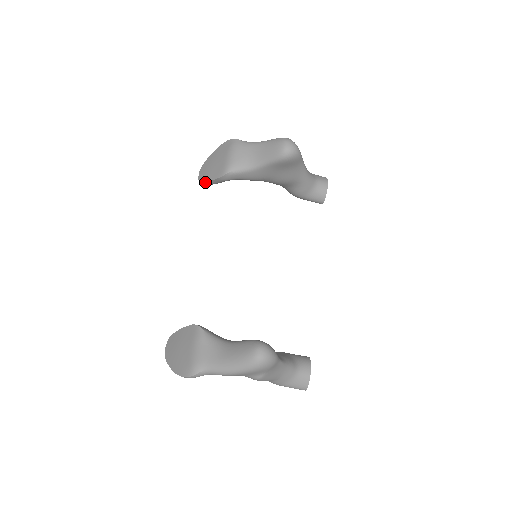
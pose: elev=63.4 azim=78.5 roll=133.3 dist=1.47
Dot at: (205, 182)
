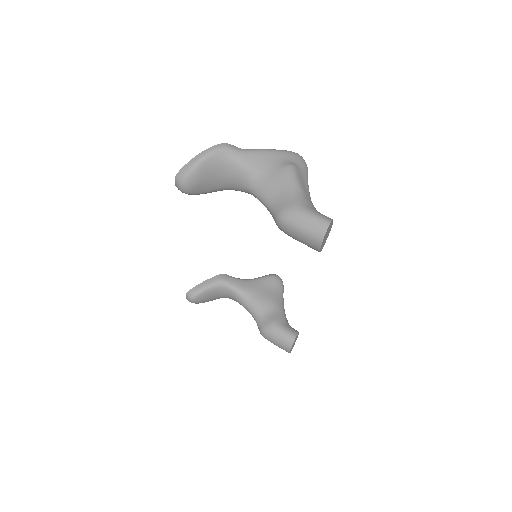
Dot at: (197, 286)
